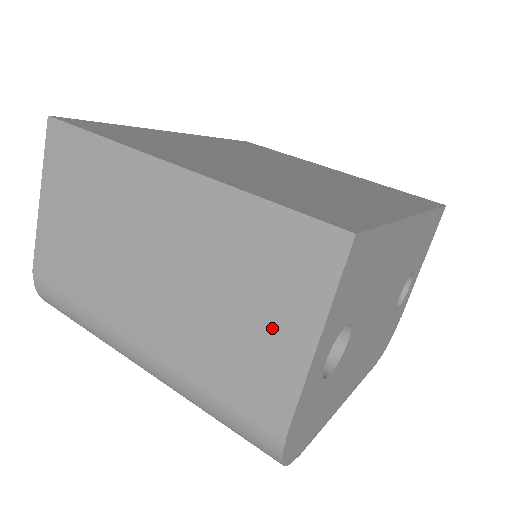
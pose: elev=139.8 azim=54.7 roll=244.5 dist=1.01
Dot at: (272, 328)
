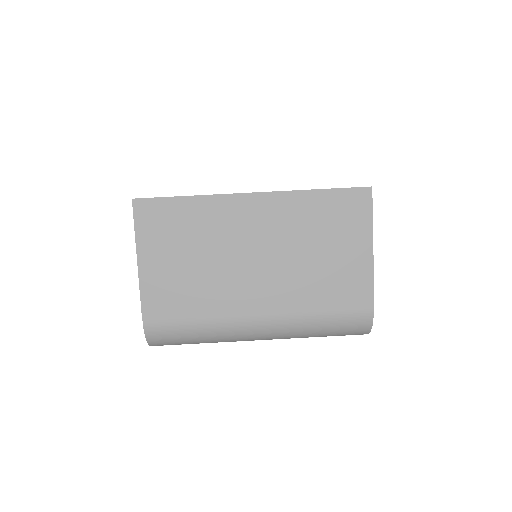
Dot at: (347, 253)
